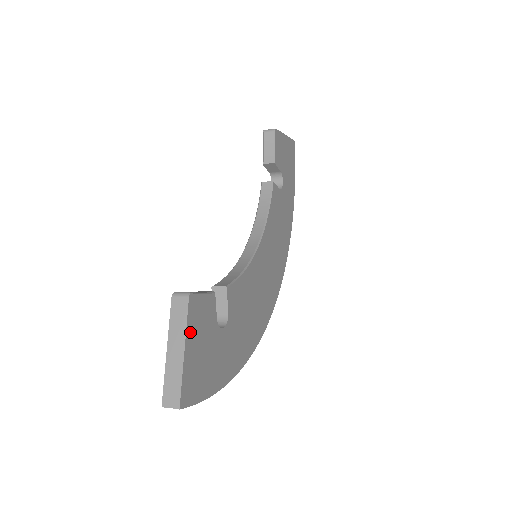
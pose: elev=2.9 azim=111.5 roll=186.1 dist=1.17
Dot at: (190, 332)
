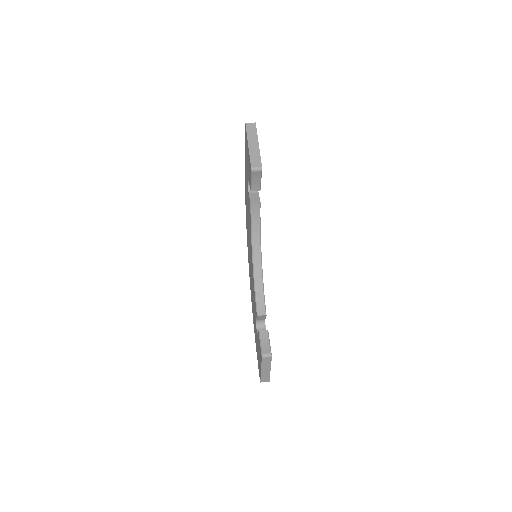
Dot at: occluded
